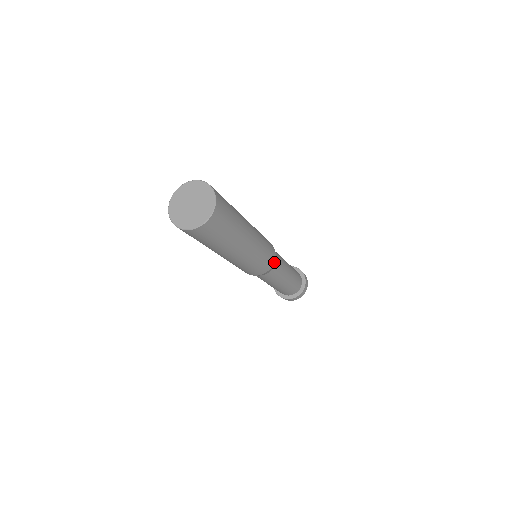
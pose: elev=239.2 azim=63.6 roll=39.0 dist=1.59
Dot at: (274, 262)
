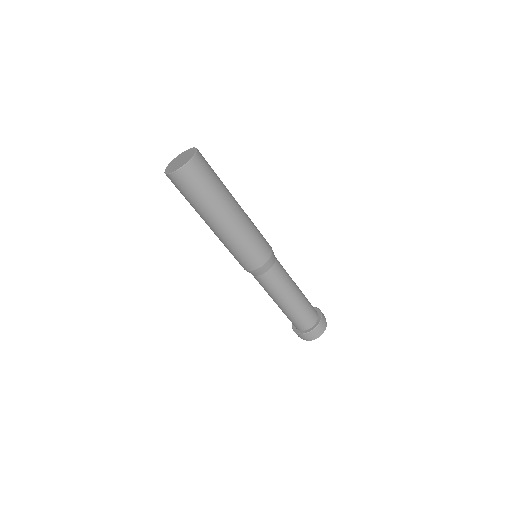
Dot at: (272, 256)
